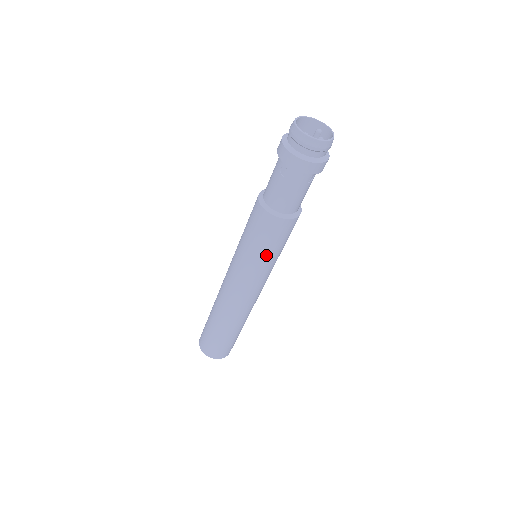
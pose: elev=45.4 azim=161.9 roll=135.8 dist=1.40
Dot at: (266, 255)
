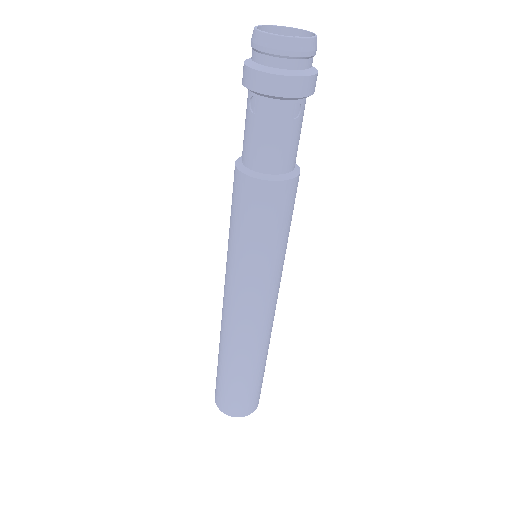
Dot at: (260, 245)
